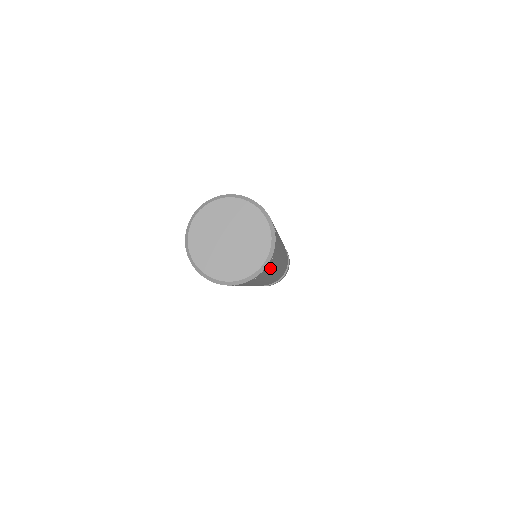
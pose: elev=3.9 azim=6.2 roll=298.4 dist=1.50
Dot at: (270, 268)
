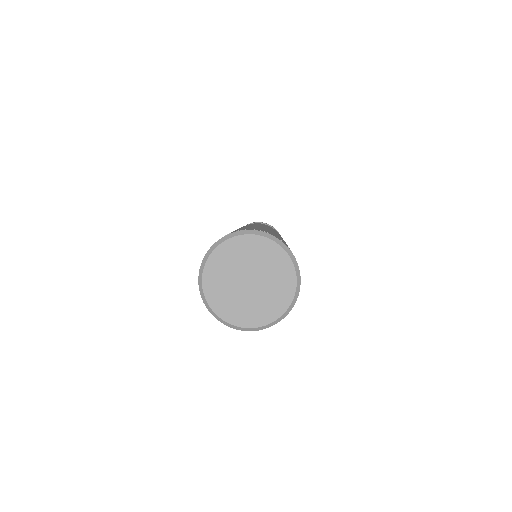
Dot at: occluded
